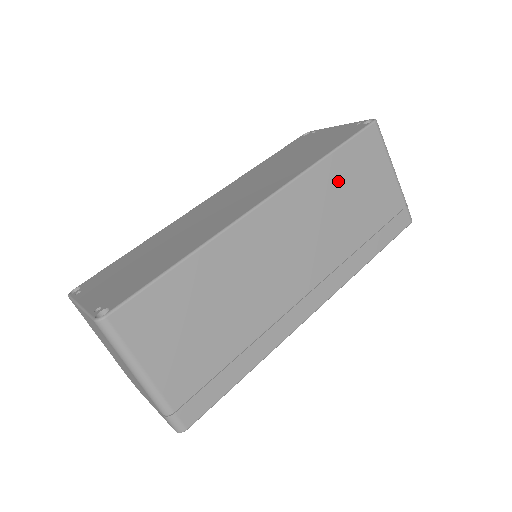
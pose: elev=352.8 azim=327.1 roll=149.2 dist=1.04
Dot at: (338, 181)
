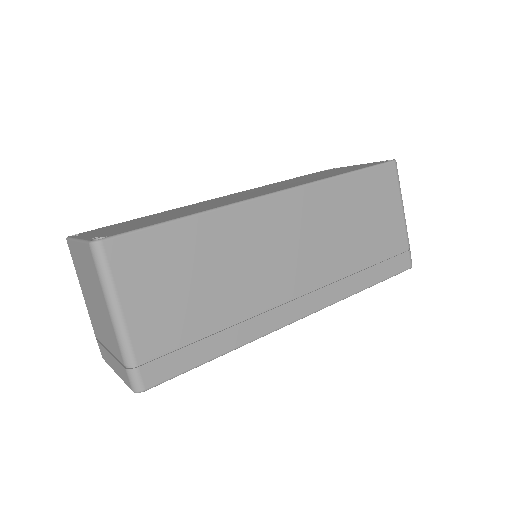
Dot at: (350, 201)
